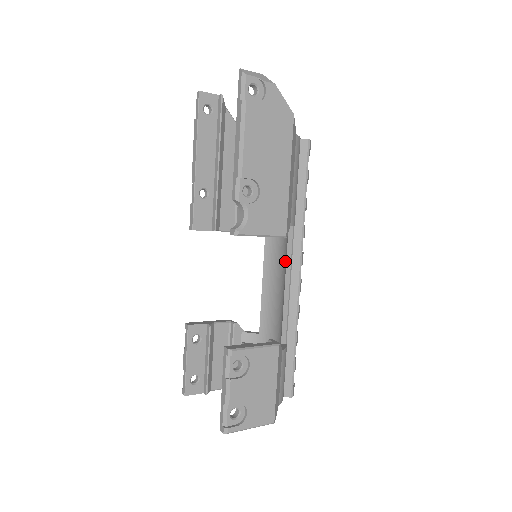
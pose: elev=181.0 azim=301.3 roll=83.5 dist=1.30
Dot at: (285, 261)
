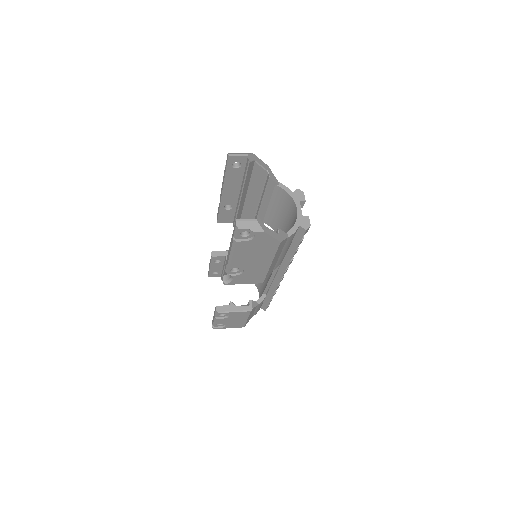
Dot at: occluded
